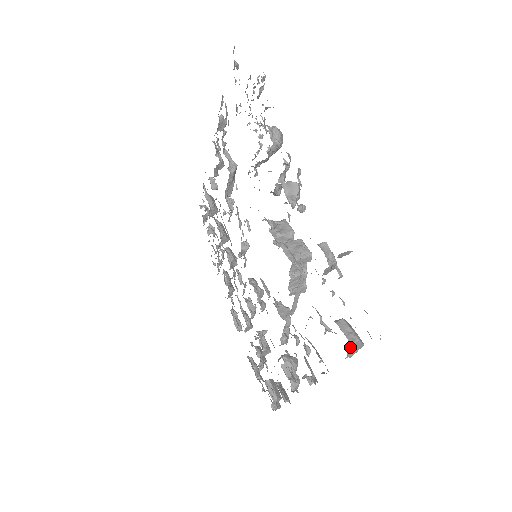
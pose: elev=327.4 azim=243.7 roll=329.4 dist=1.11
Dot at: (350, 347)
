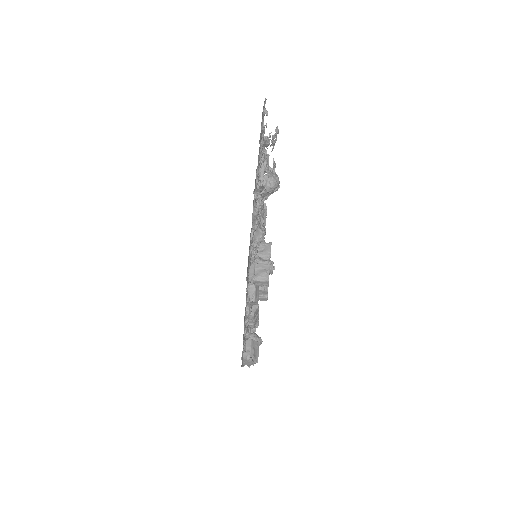
Dot at: (243, 360)
